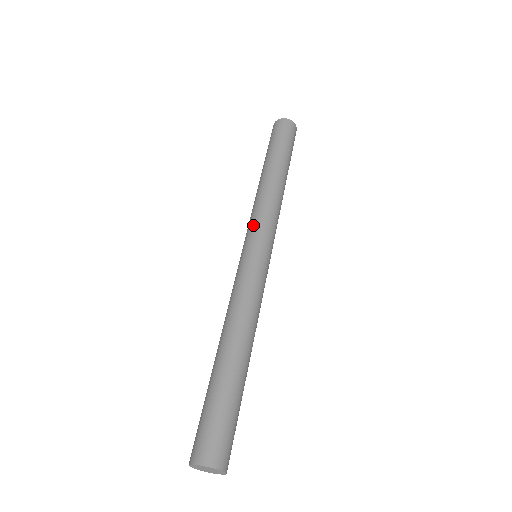
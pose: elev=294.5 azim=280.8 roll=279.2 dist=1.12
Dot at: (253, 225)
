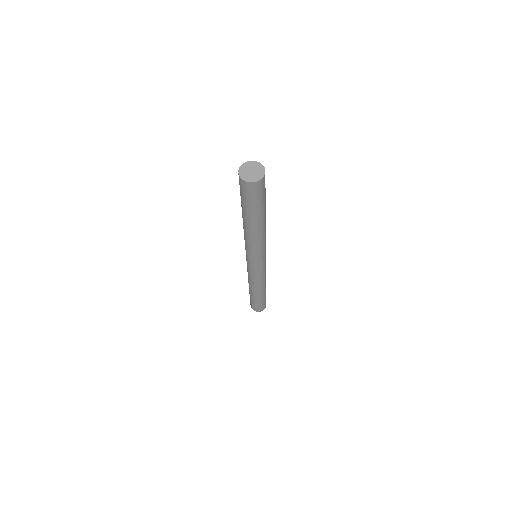
Dot at: occluded
